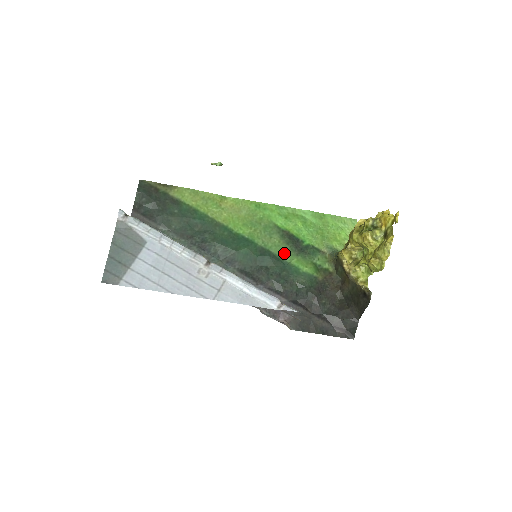
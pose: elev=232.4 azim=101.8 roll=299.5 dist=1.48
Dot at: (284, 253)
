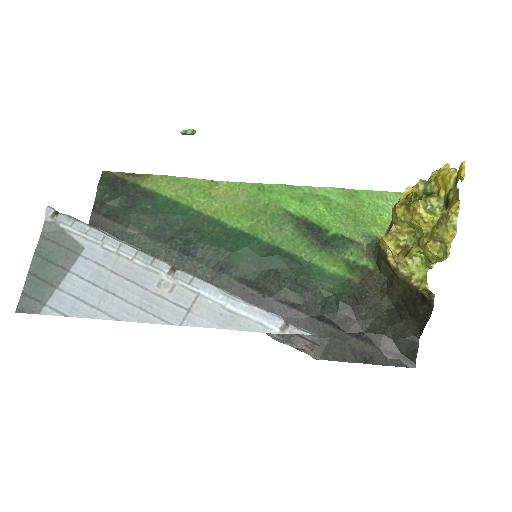
Dot at: (301, 249)
